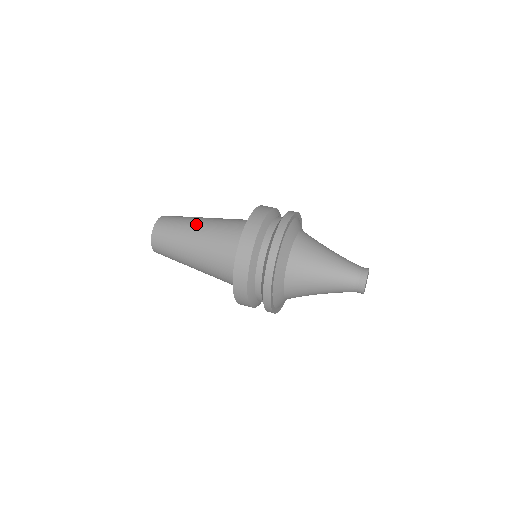
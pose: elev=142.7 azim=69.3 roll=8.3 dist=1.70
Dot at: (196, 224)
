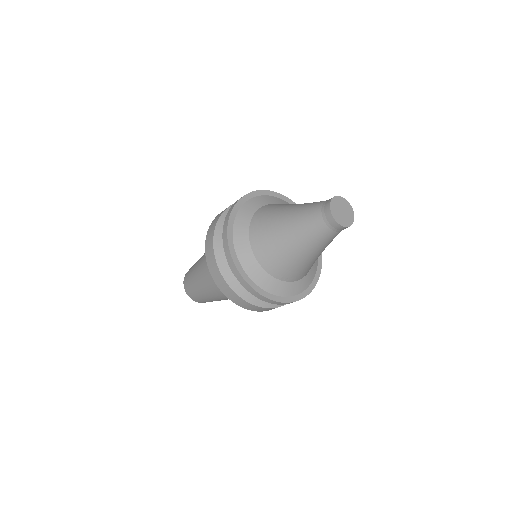
Dot at: occluded
